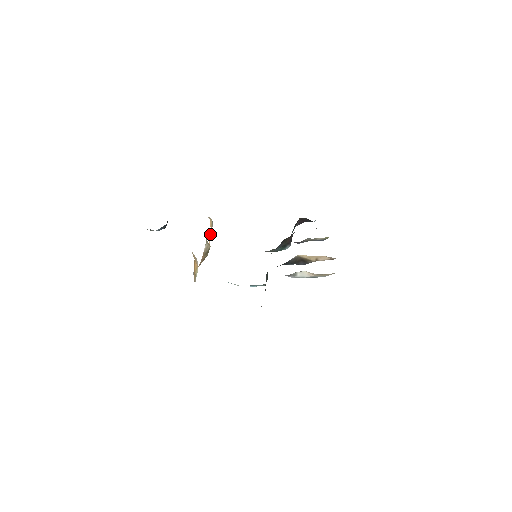
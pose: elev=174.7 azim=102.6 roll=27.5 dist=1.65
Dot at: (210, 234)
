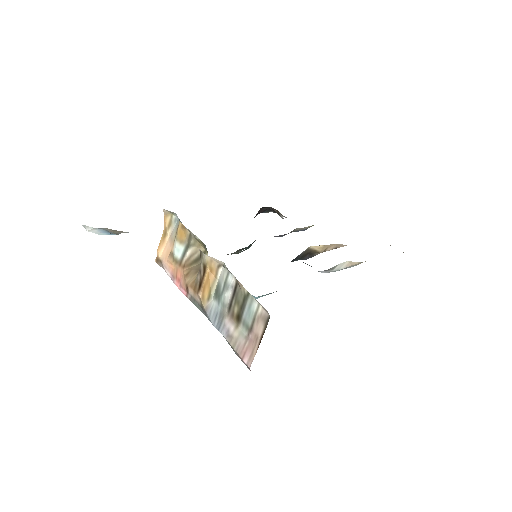
Dot at: (163, 237)
